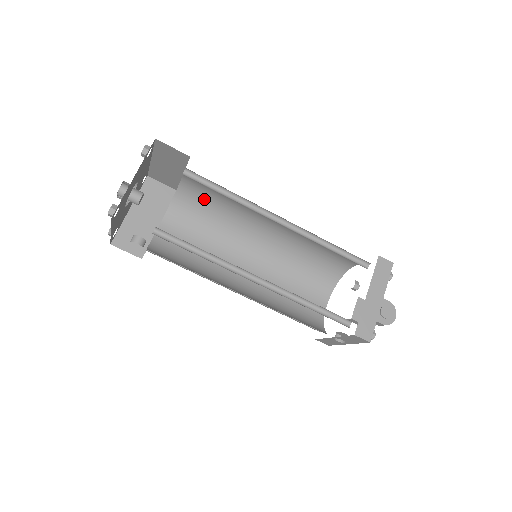
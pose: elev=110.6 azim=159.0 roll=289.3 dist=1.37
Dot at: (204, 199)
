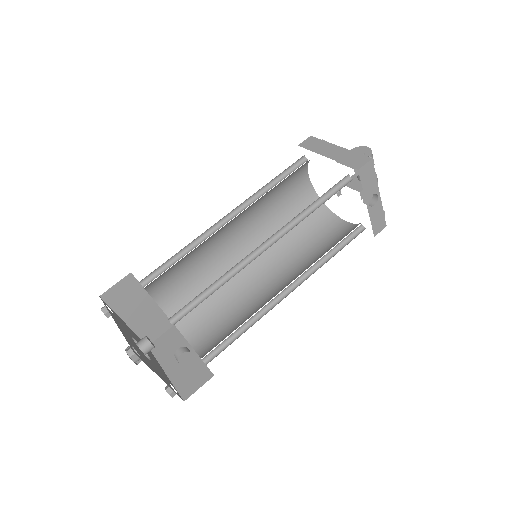
Dot at: (188, 295)
